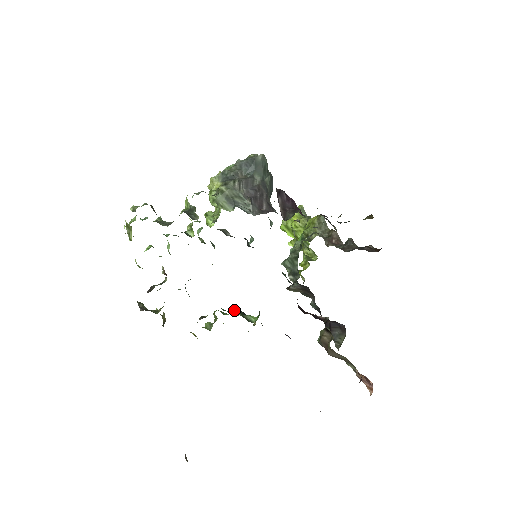
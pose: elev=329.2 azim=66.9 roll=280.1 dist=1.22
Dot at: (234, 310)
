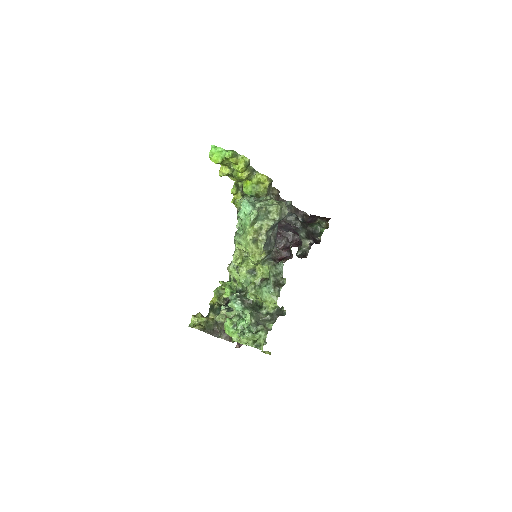
Dot at: occluded
